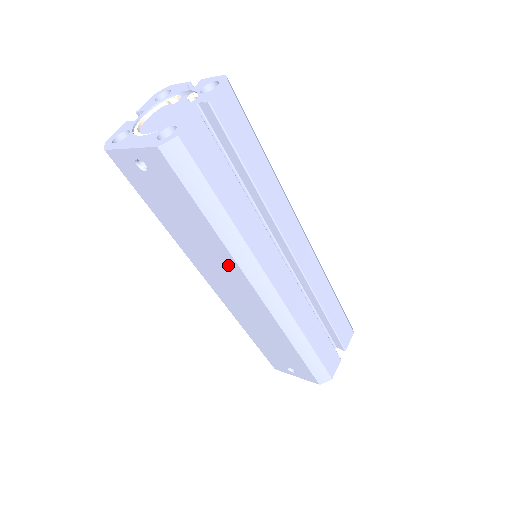
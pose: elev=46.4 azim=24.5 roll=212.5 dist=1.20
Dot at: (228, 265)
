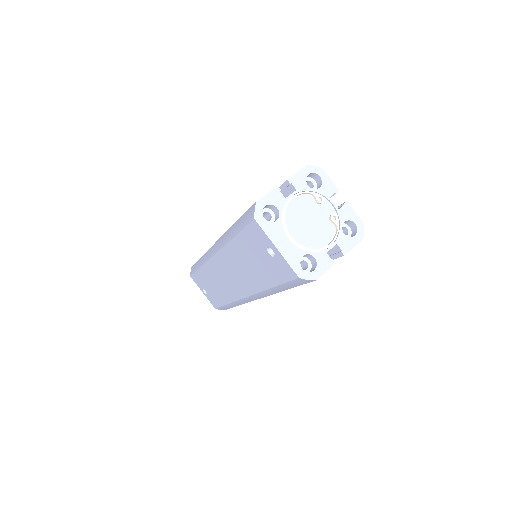
Dot at: (248, 285)
